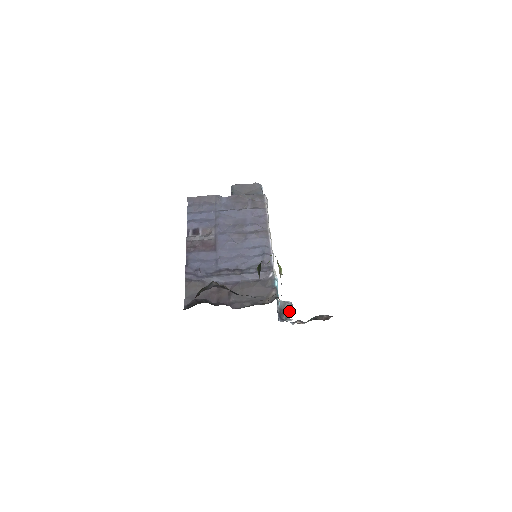
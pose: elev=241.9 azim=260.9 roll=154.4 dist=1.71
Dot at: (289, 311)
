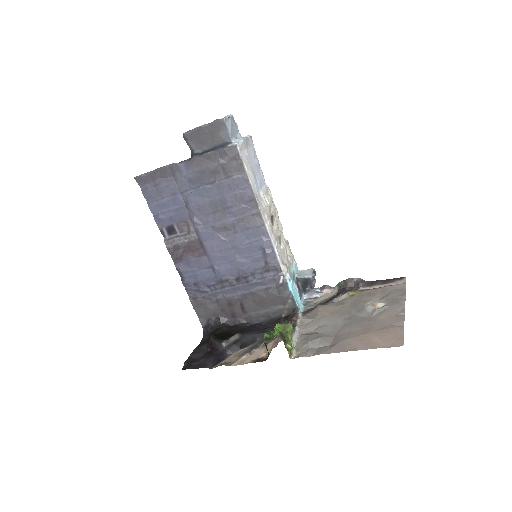
Dot at: (313, 280)
